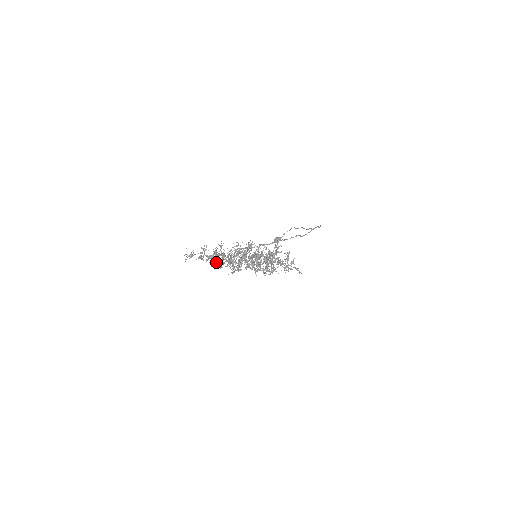
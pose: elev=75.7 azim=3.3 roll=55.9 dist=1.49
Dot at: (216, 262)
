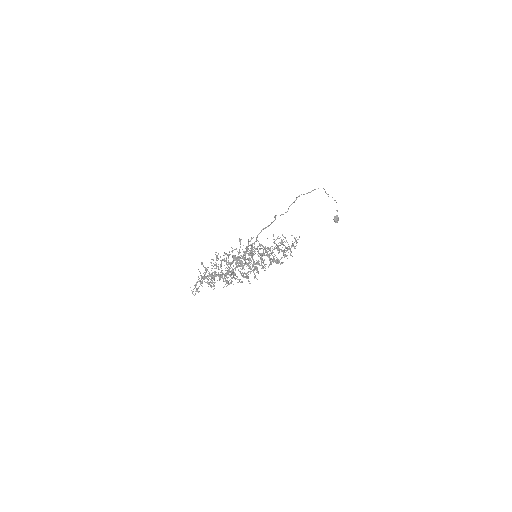
Dot at: (226, 282)
